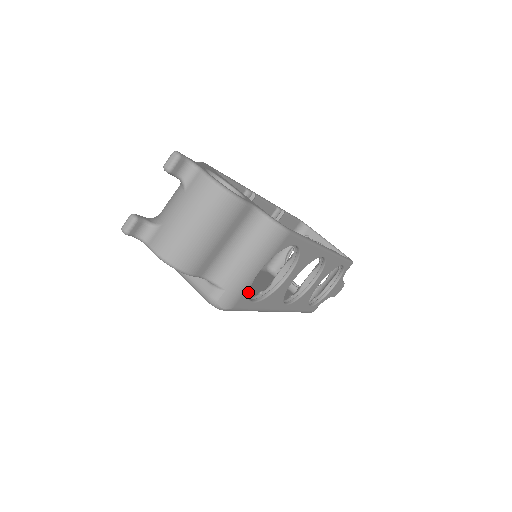
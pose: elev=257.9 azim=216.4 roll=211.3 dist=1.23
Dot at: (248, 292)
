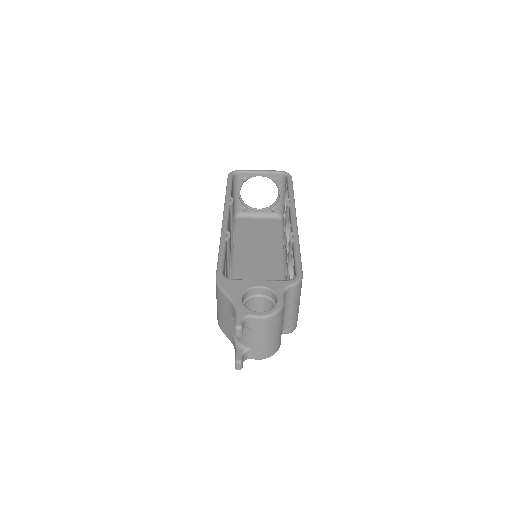
Dot at: occluded
